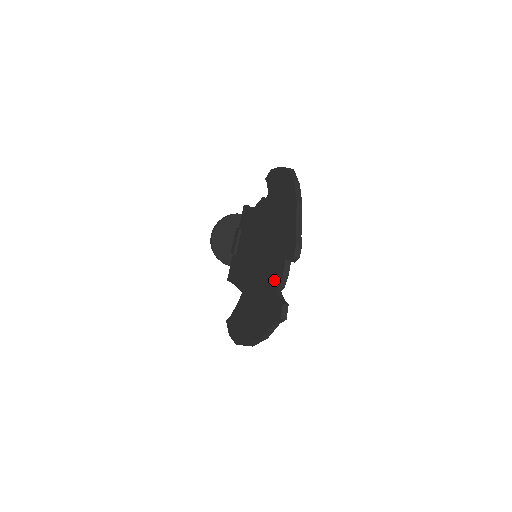
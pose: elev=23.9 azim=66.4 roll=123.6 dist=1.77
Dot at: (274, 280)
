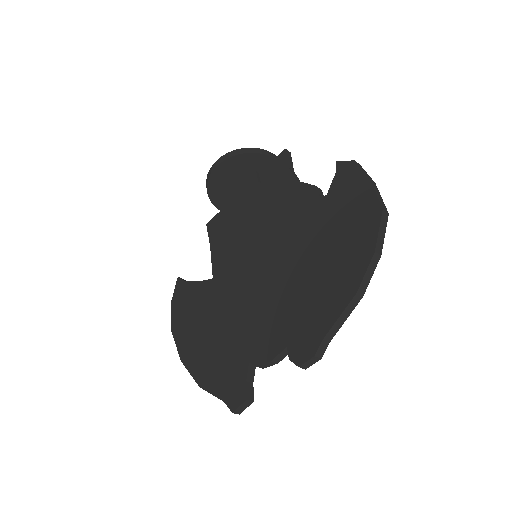
Dot at: (256, 345)
